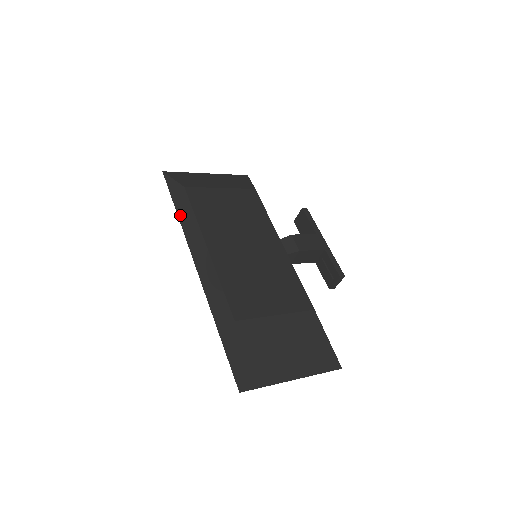
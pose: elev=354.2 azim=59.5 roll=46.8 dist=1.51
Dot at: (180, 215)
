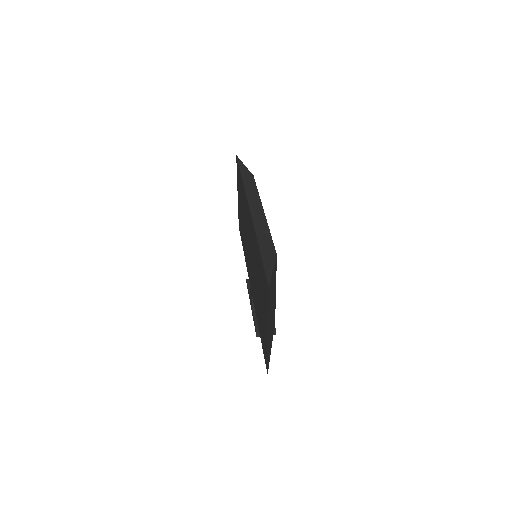
Dot at: (245, 180)
